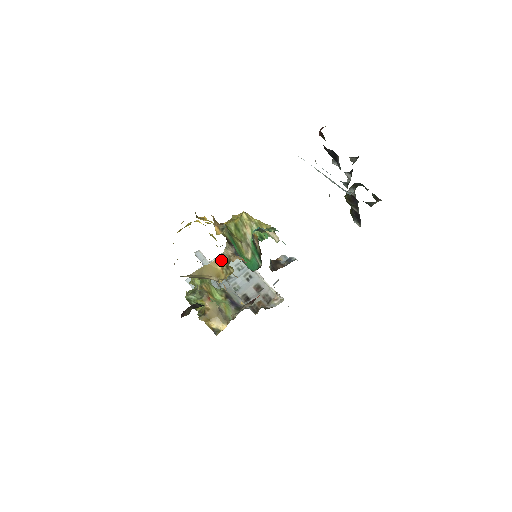
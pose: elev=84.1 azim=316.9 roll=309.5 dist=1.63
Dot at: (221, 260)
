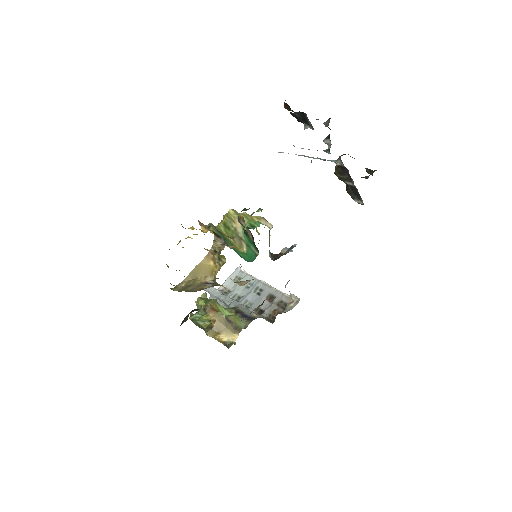
Dot at: (211, 254)
